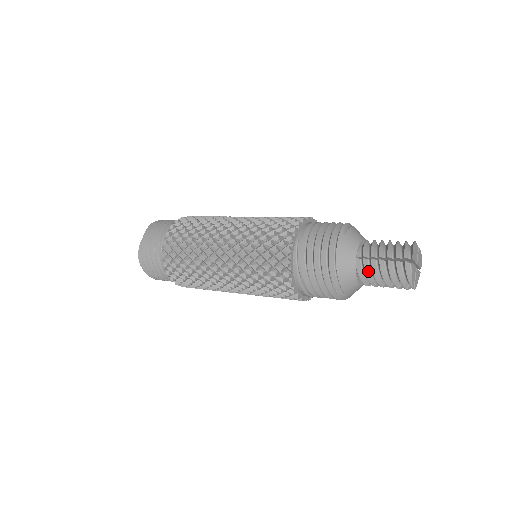
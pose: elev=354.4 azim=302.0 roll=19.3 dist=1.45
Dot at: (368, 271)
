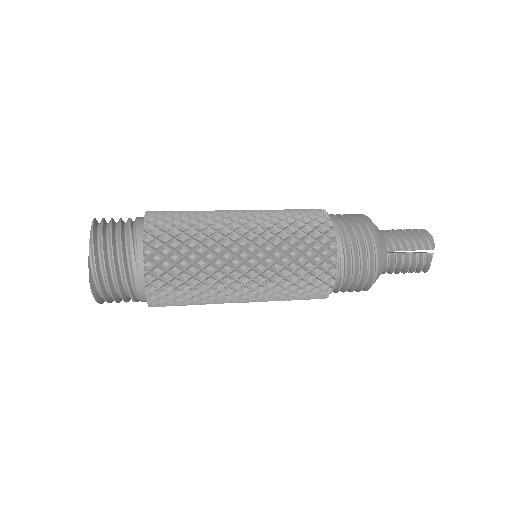
Dot at: (395, 264)
